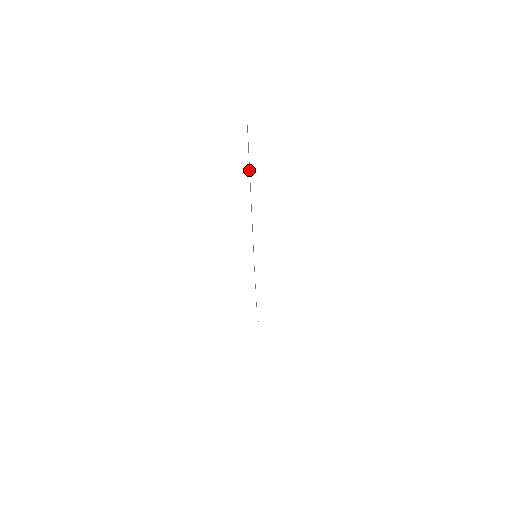
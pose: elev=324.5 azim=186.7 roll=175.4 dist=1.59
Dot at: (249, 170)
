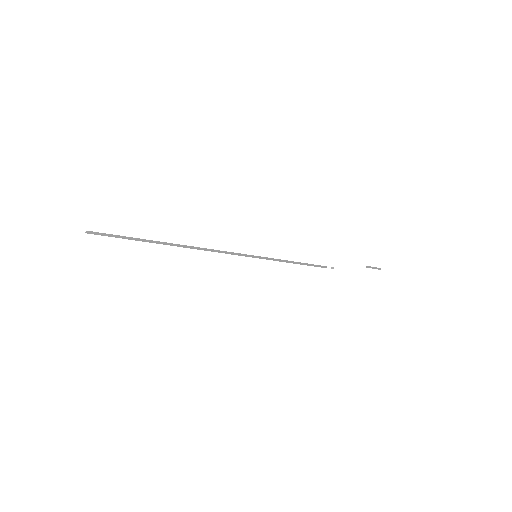
Dot at: (146, 241)
